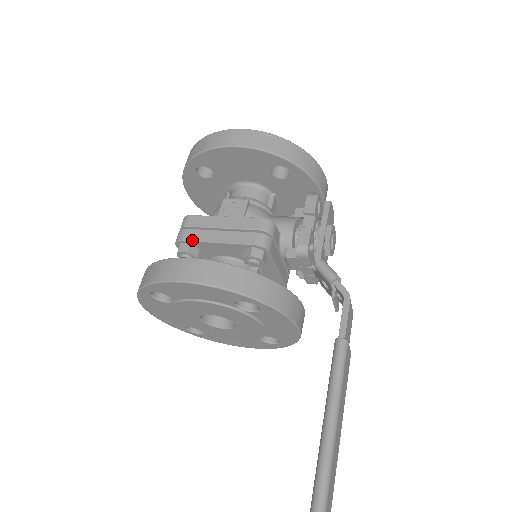
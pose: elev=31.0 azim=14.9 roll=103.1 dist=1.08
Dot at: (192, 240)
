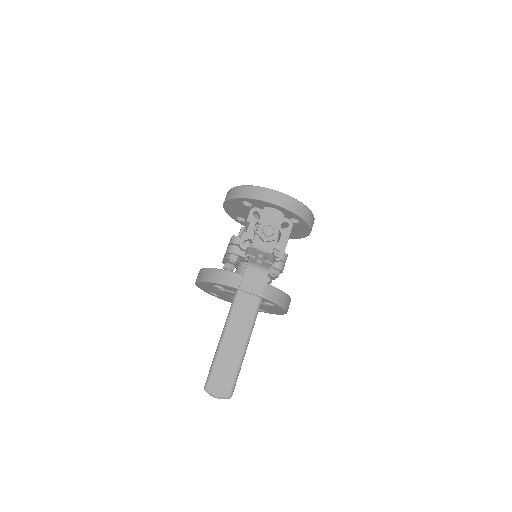
Dot at: (223, 260)
